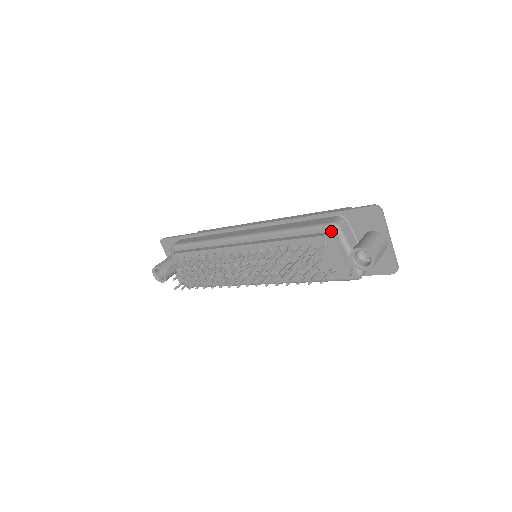
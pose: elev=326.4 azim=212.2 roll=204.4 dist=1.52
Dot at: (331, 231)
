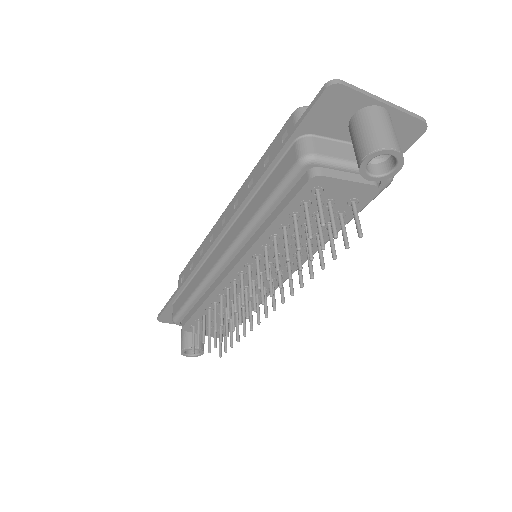
Dot at: (308, 169)
